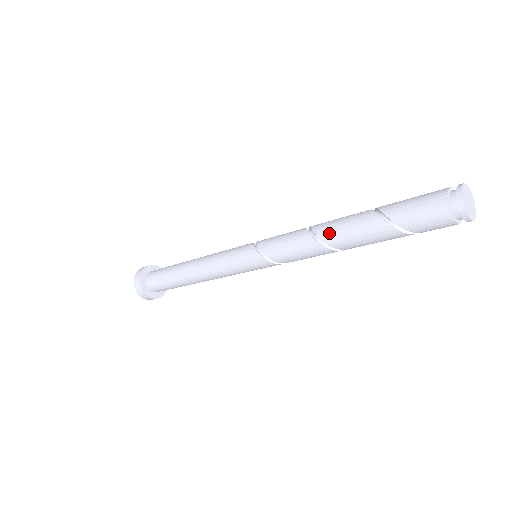
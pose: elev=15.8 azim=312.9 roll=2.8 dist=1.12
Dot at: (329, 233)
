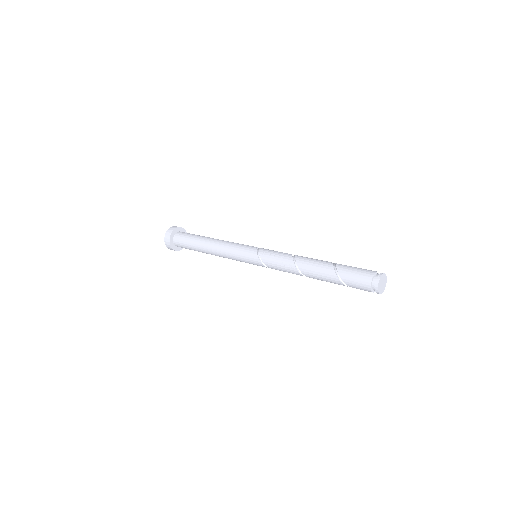
Dot at: (305, 267)
